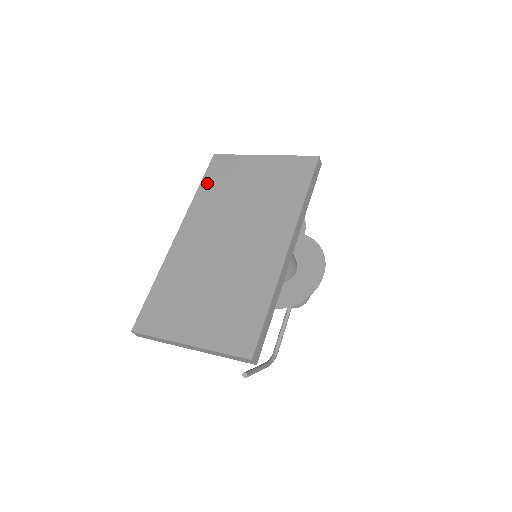
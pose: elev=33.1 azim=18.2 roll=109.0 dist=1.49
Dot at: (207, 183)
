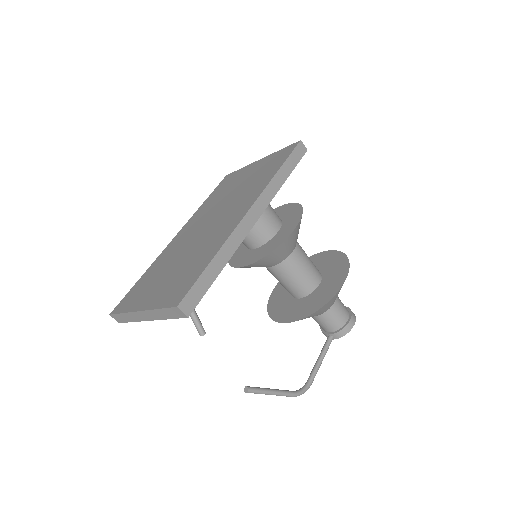
Dot at: (212, 195)
